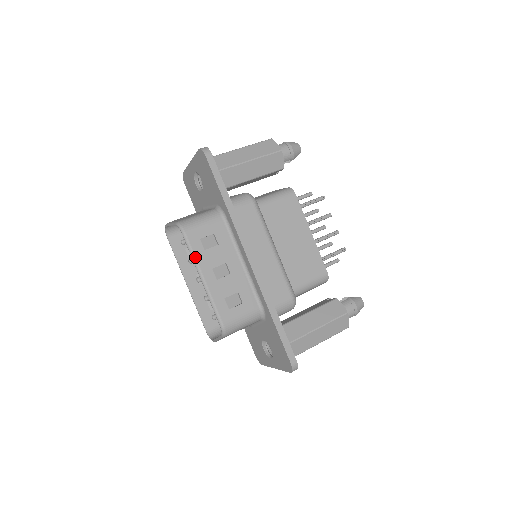
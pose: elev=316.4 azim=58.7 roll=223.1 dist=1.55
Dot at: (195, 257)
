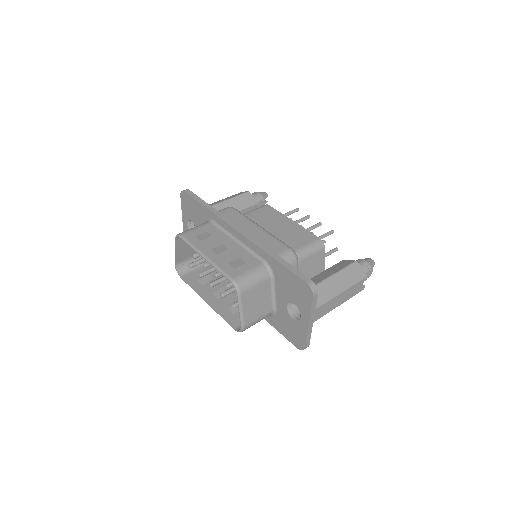
Dot at: (194, 246)
